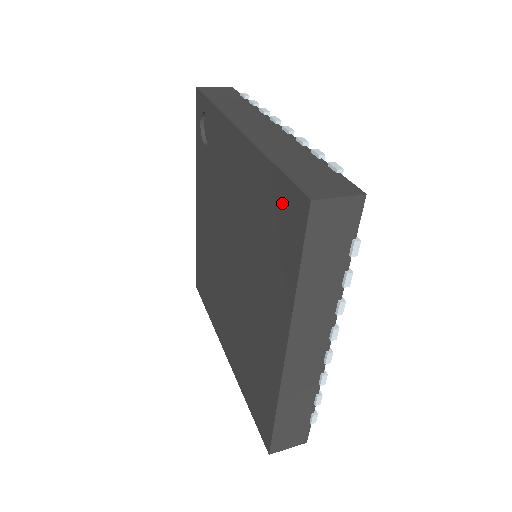
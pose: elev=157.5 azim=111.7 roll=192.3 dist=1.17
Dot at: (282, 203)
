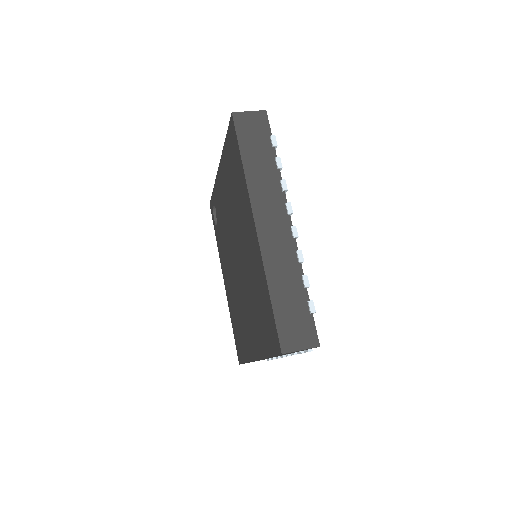
Dot at: (230, 146)
